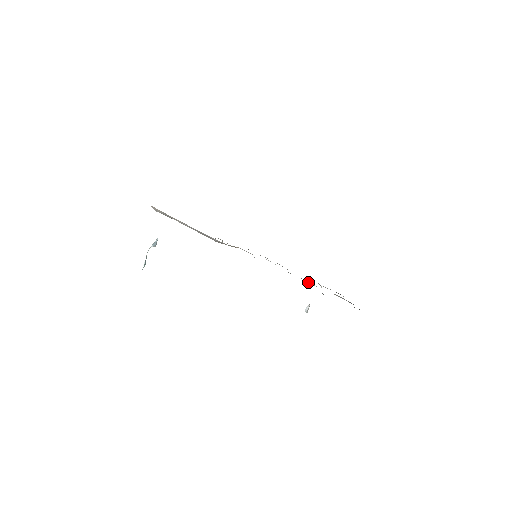
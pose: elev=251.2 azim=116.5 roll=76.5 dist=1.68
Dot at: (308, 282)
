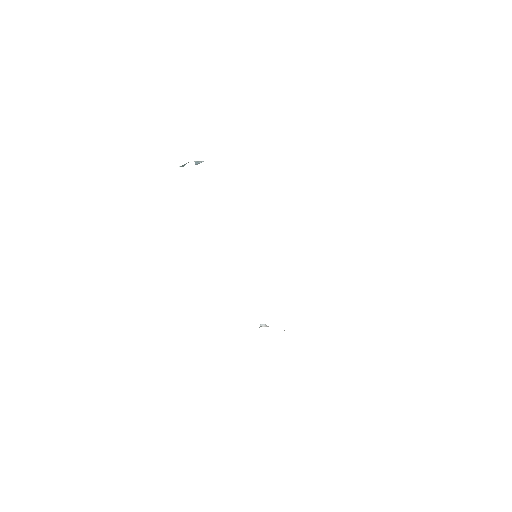
Dot at: occluded
